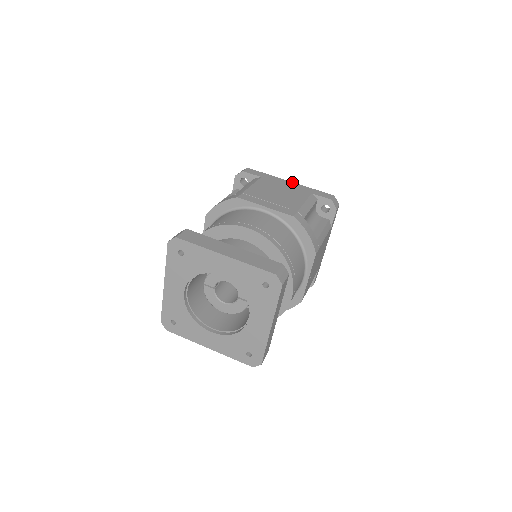
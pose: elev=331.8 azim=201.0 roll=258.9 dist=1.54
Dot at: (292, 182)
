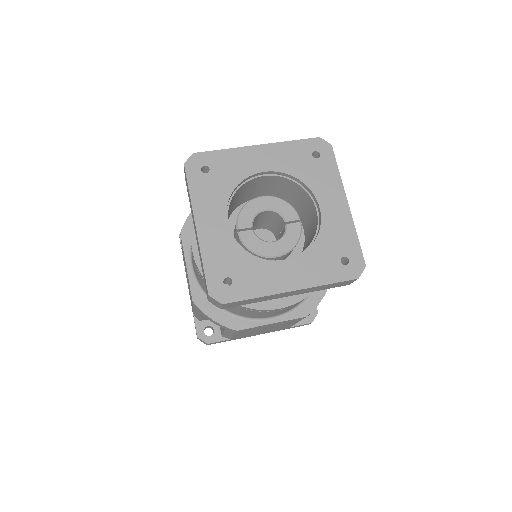
Dot at: occluded
